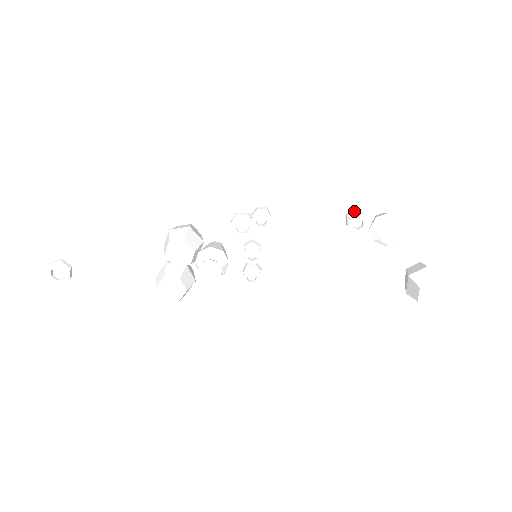
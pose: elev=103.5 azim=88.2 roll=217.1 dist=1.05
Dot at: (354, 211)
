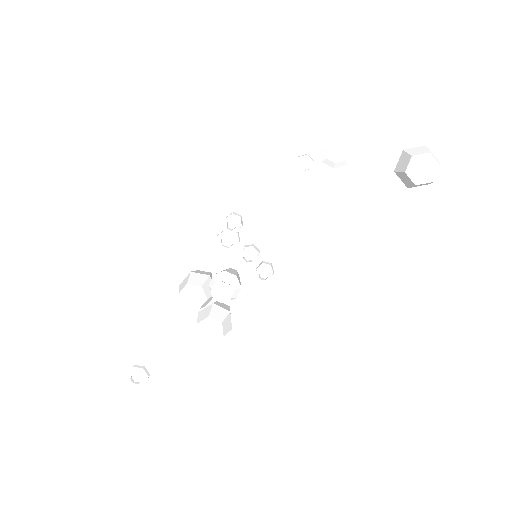
Dot at: occluded
